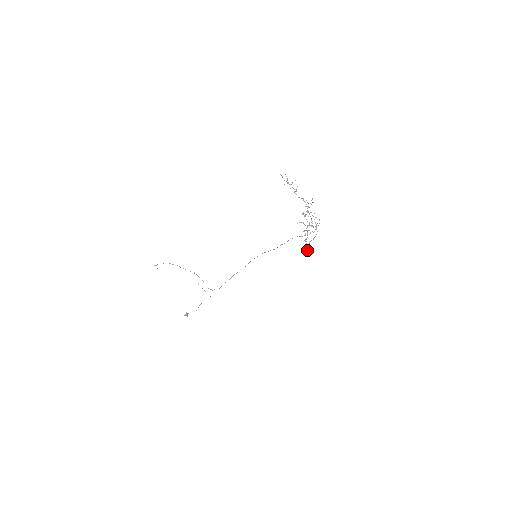
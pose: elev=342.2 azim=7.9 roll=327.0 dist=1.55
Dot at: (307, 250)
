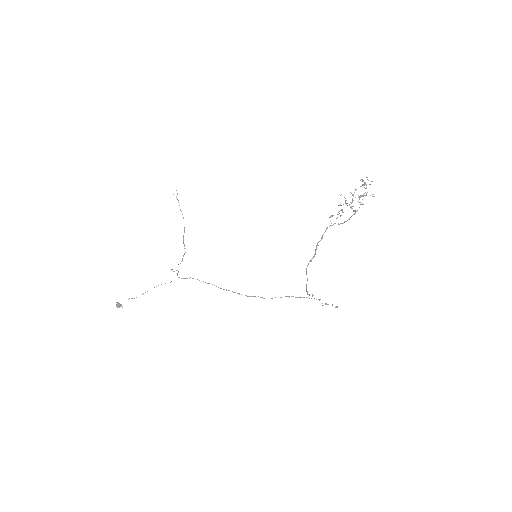
Dot at: (318, 242)
